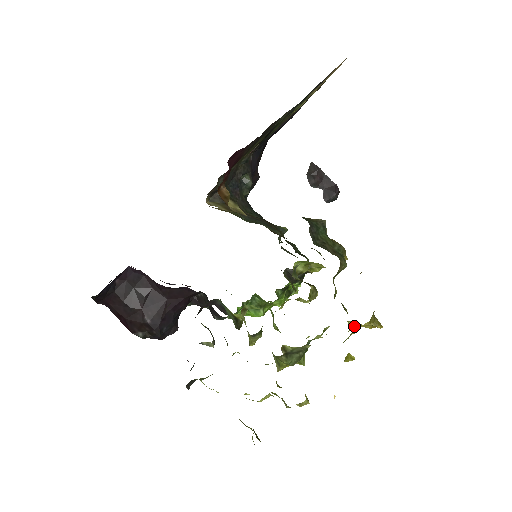
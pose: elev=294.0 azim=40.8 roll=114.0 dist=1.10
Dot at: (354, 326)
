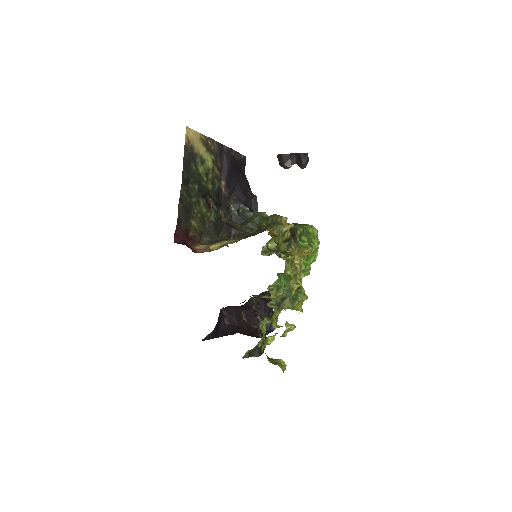
Dot at: (300, 260)
